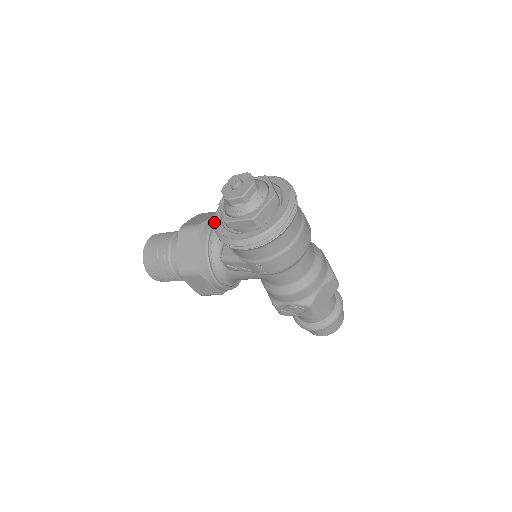
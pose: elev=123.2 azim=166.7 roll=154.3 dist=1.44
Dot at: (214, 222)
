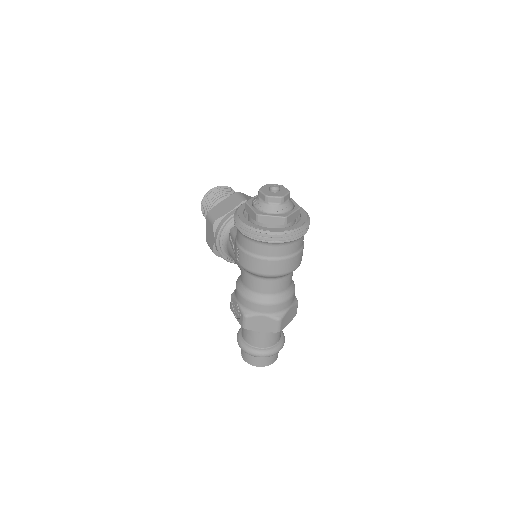
Dot at: occluded
